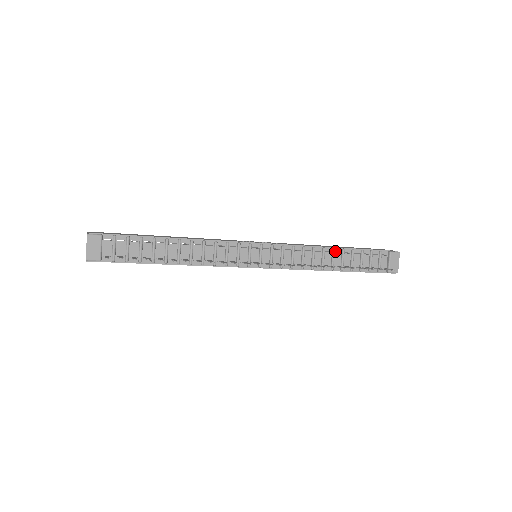
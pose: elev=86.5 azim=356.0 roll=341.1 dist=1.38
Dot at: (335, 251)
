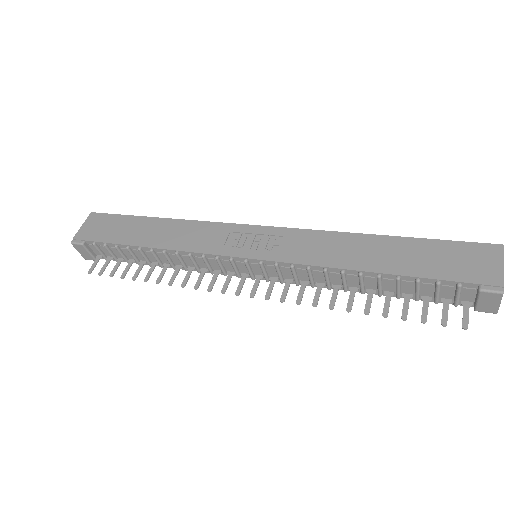
Dot at: (364, 275)
